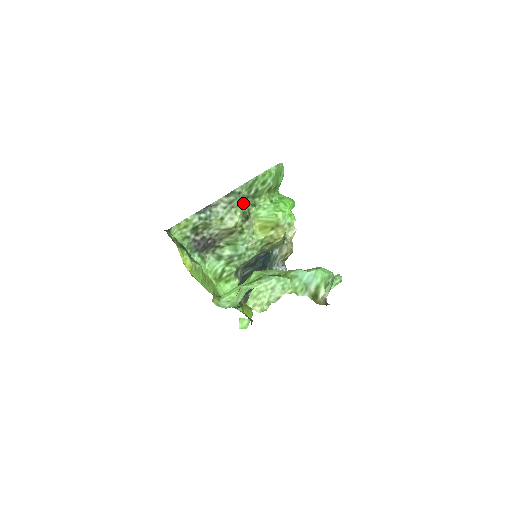
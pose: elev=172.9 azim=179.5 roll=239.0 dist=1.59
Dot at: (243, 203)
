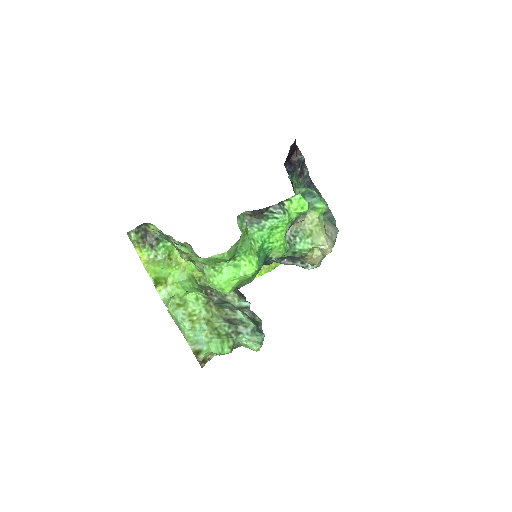
Dot at: (188, 253)
